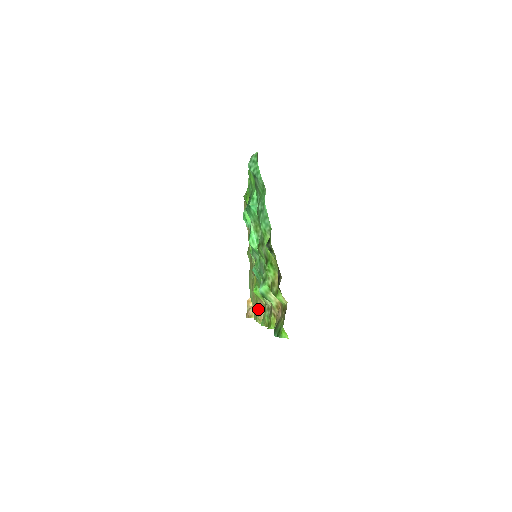
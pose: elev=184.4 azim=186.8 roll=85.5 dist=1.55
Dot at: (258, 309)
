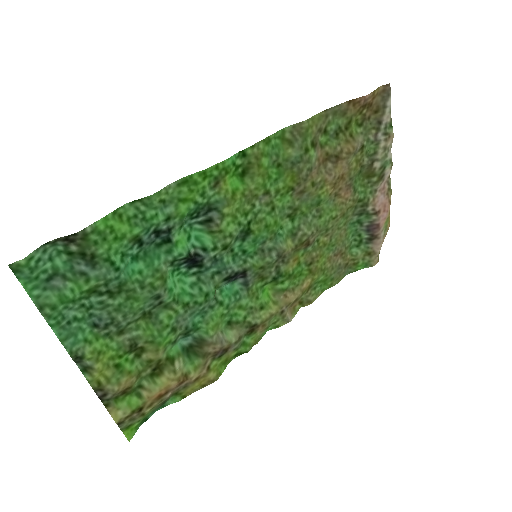
Dot at: (306, 291)
